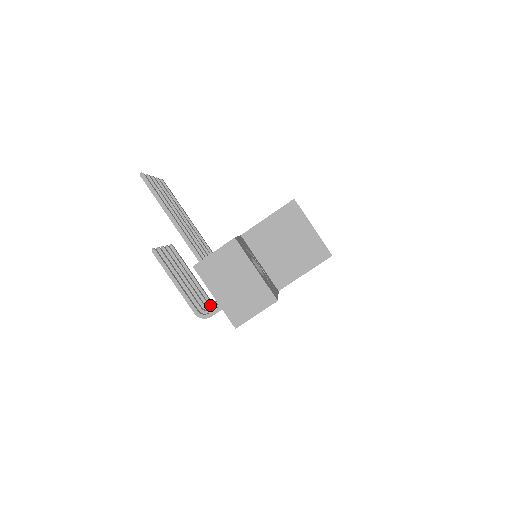
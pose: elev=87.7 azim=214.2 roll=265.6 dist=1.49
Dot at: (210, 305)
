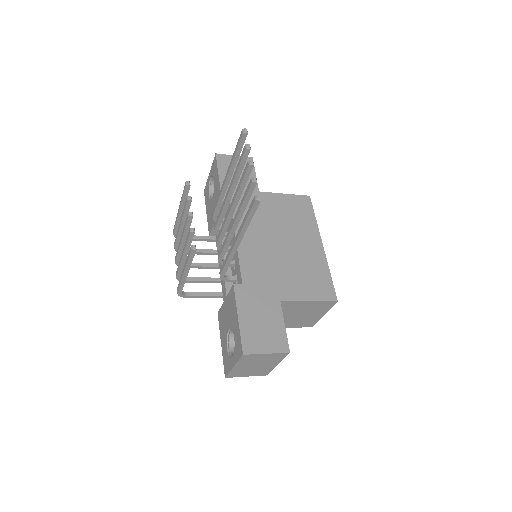
Dot at: occluded
